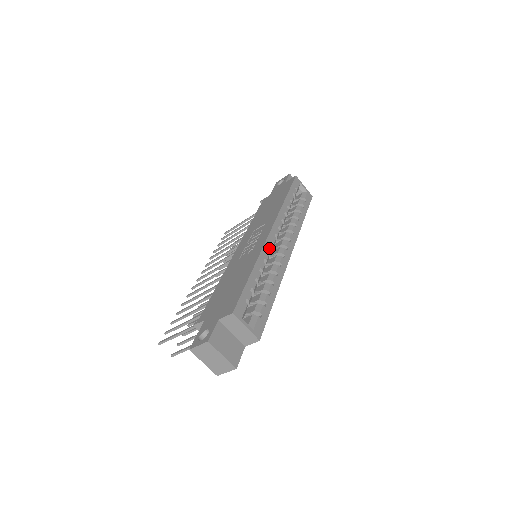
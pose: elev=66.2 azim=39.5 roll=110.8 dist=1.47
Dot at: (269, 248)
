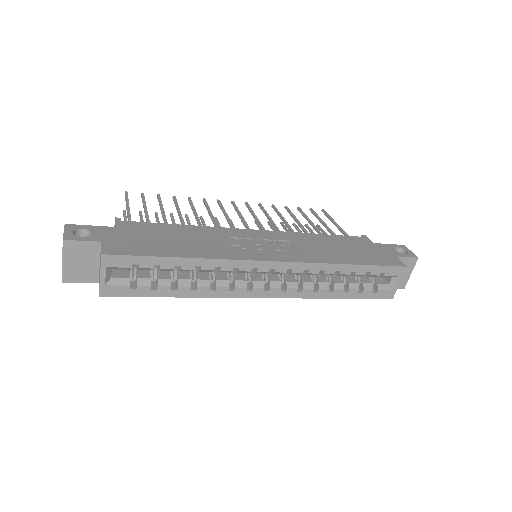
Dot at: (243, 268)
